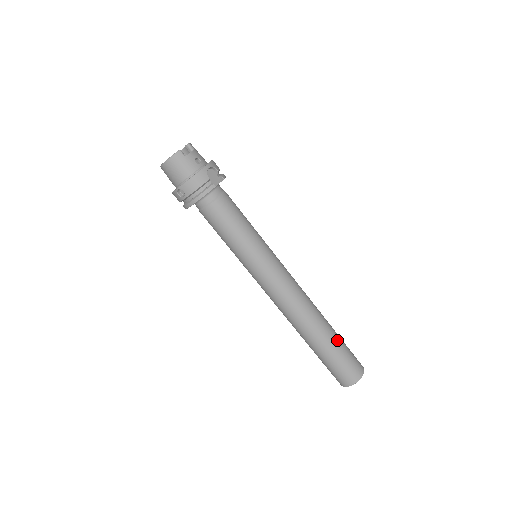
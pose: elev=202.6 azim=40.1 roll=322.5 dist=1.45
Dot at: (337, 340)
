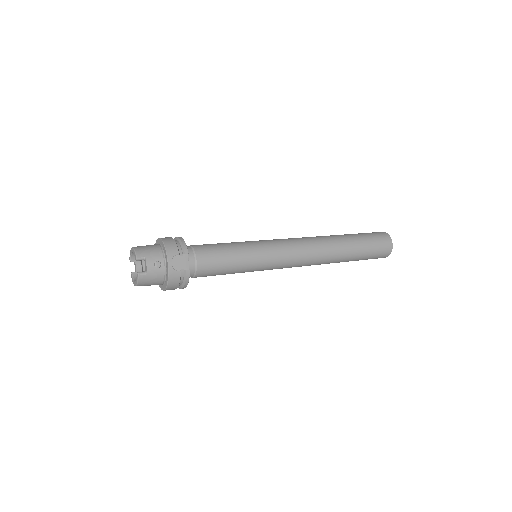
Dot at: (359, 246)
